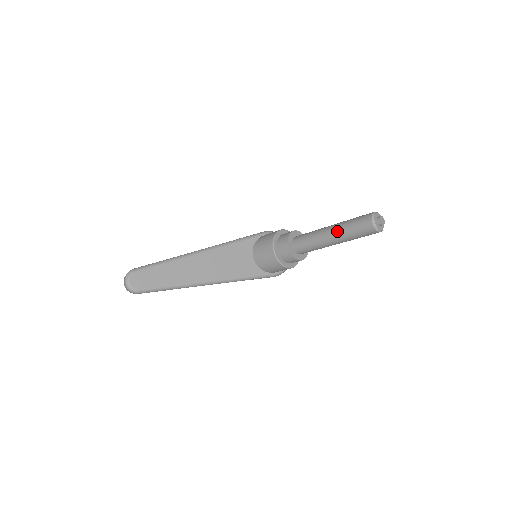
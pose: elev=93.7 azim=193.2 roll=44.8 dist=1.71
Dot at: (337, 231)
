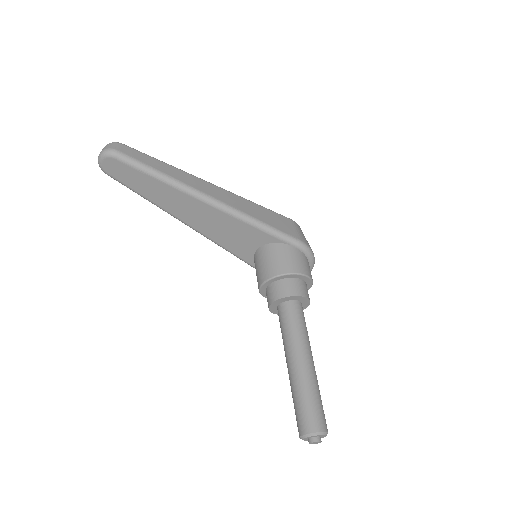
Dot at: (294, 377)
